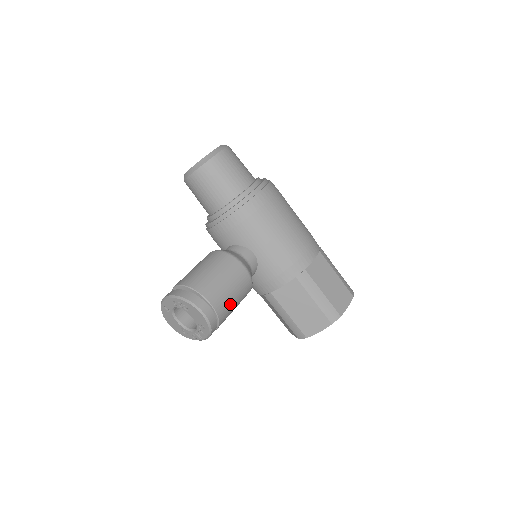
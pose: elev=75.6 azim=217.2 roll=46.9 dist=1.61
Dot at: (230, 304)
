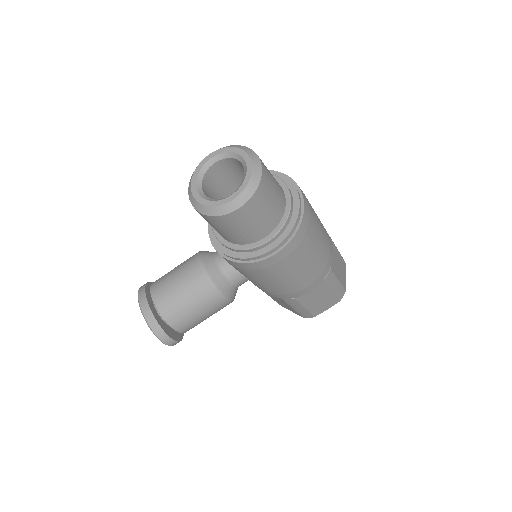
Dot at: (202, 321)
